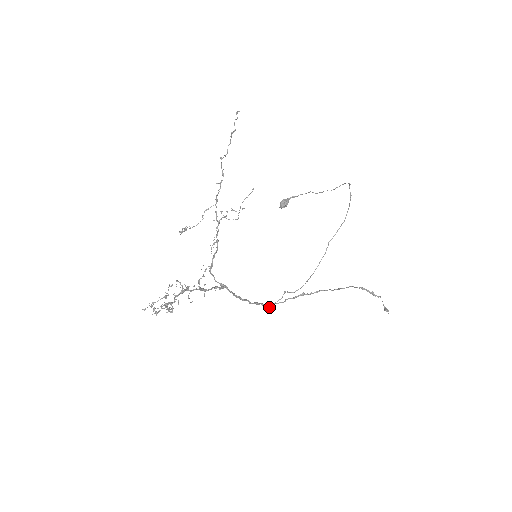
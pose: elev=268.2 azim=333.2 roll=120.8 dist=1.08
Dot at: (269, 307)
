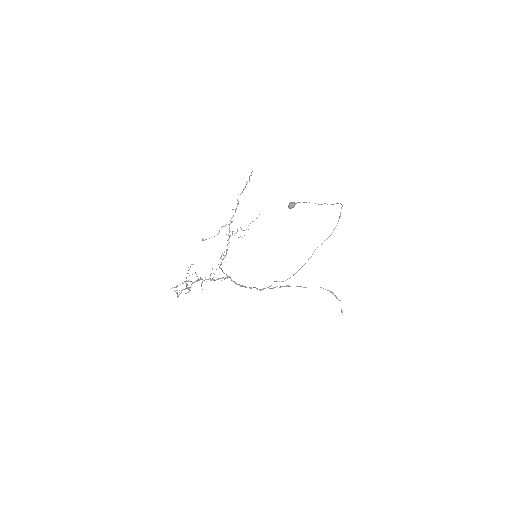
Dot at: (261, 290)
